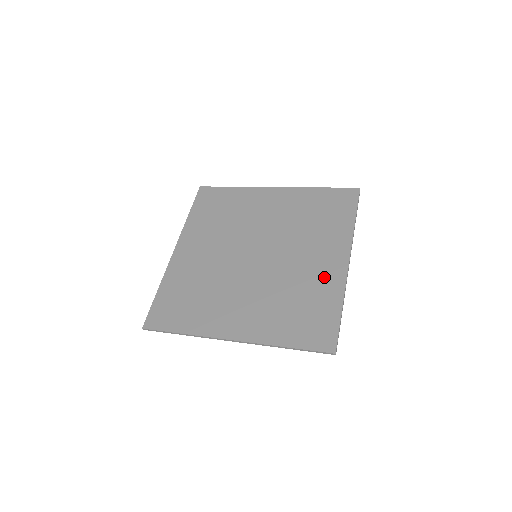
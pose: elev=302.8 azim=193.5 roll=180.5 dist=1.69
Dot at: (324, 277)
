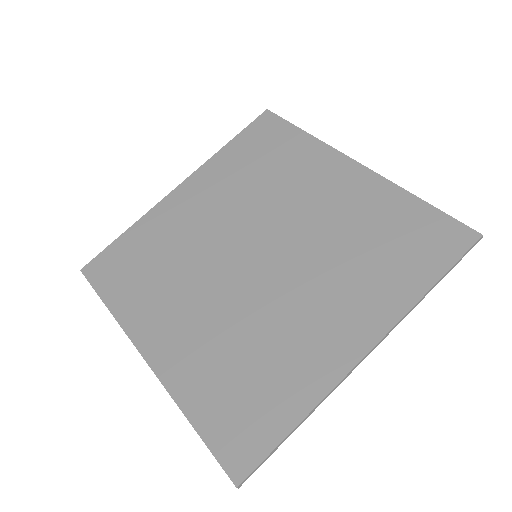
Dot at: (357, 196)
